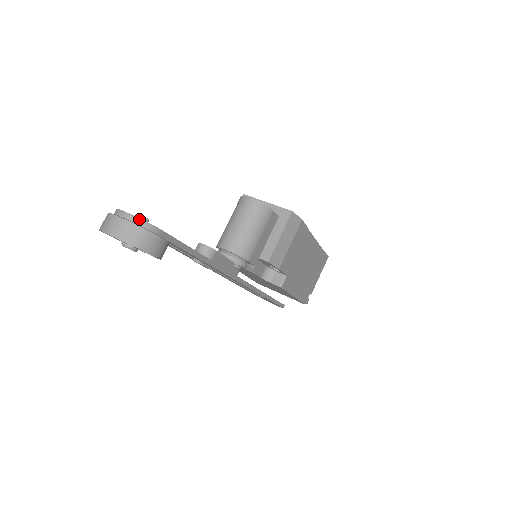
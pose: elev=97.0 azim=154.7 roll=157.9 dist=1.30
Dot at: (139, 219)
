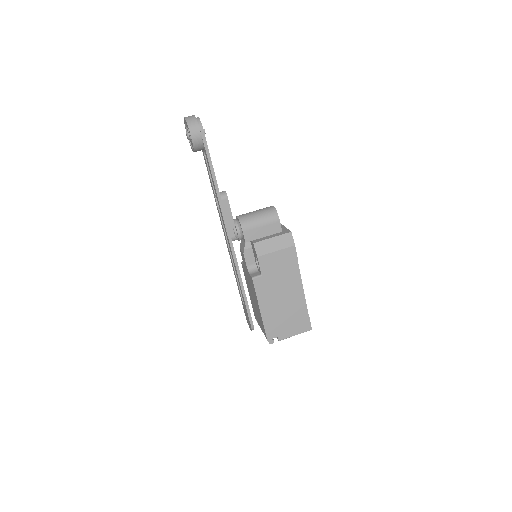
Dot at: occluded
